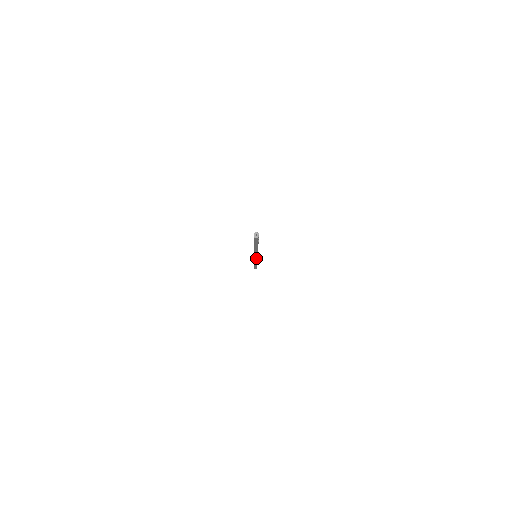
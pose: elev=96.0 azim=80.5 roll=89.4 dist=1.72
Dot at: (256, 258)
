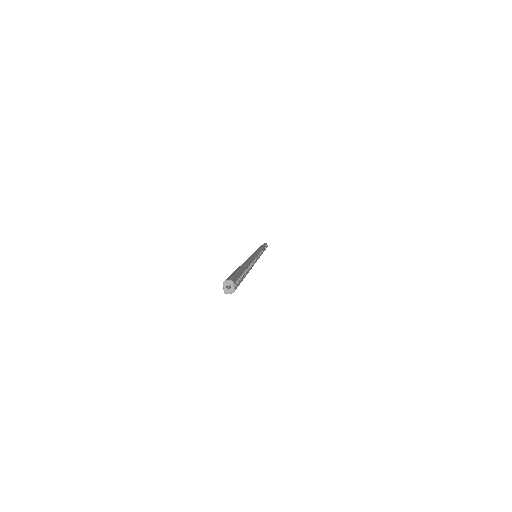
Dot at: occluded
